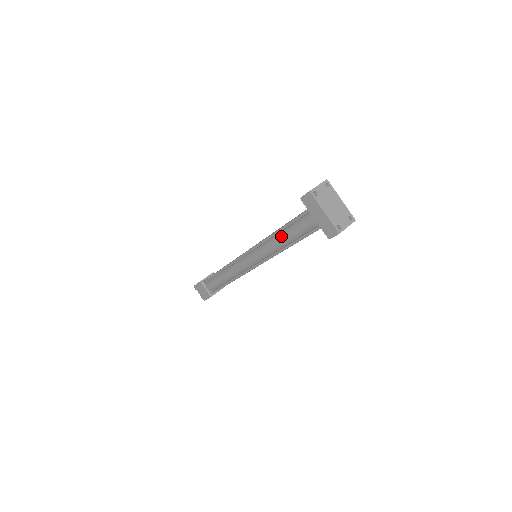
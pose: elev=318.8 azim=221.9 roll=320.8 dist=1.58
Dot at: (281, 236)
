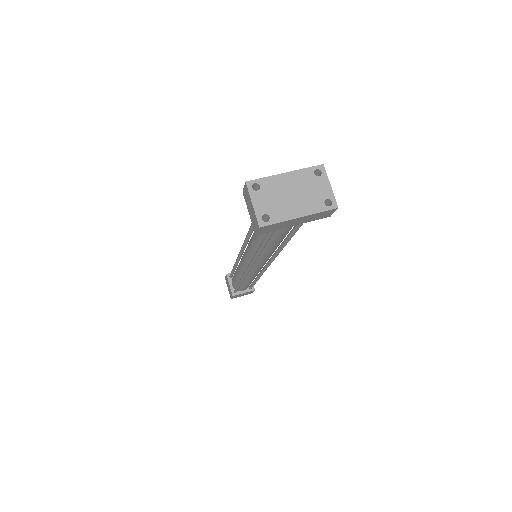
Dot at: (269, 247)
